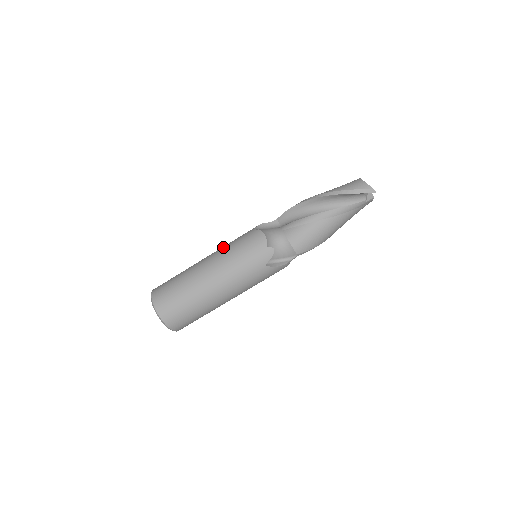
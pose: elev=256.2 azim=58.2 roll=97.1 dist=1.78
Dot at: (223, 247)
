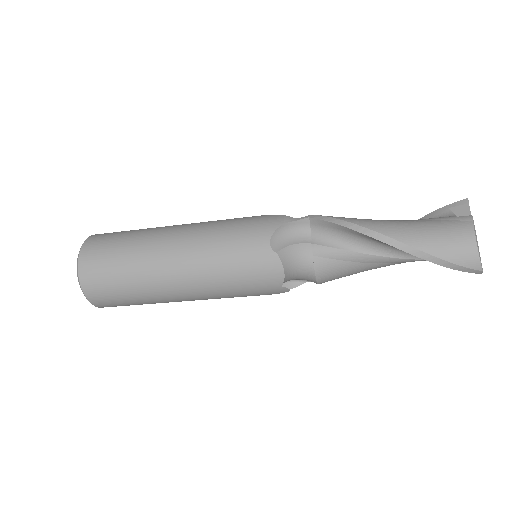
Dot at: (209, 246)
